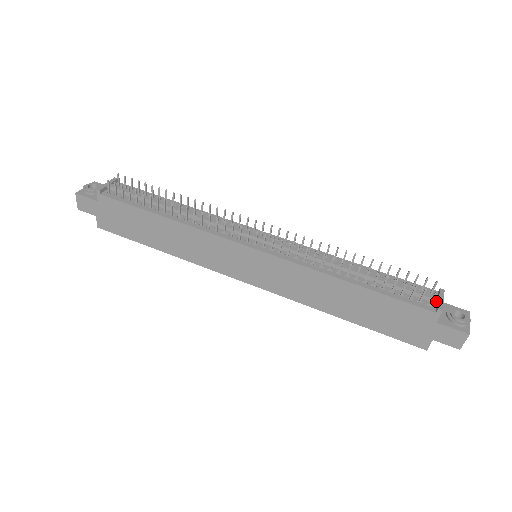
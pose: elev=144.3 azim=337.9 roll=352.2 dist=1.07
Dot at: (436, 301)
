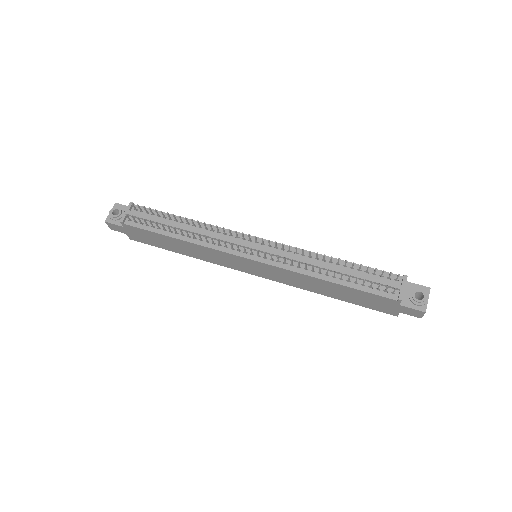
Dot at: (399, 289)
